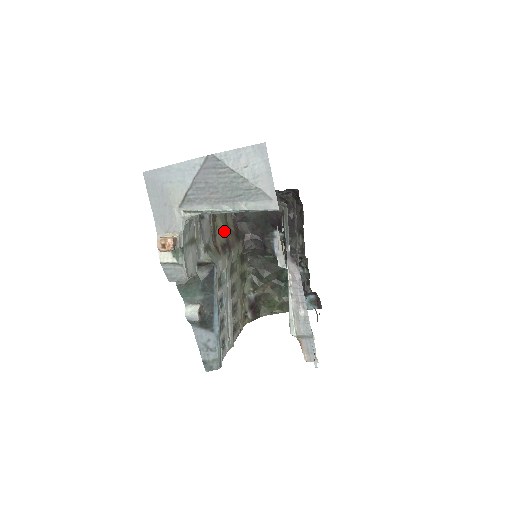
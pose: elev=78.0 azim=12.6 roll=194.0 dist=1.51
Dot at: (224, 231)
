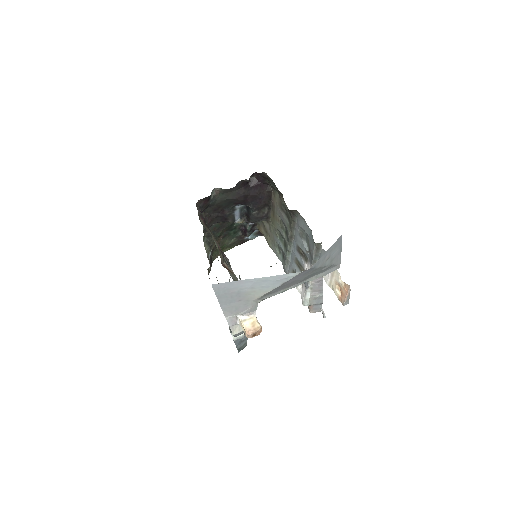
Dot at: occluded
